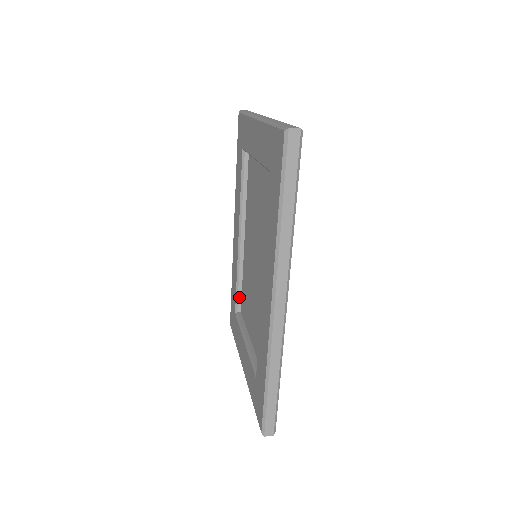
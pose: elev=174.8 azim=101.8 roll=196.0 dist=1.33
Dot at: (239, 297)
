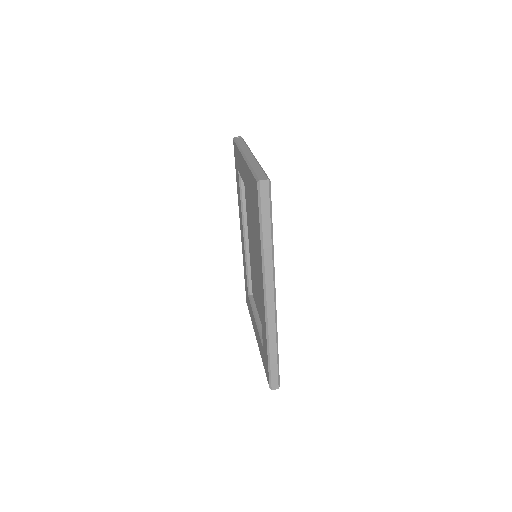
Dot at: (250, 283)
